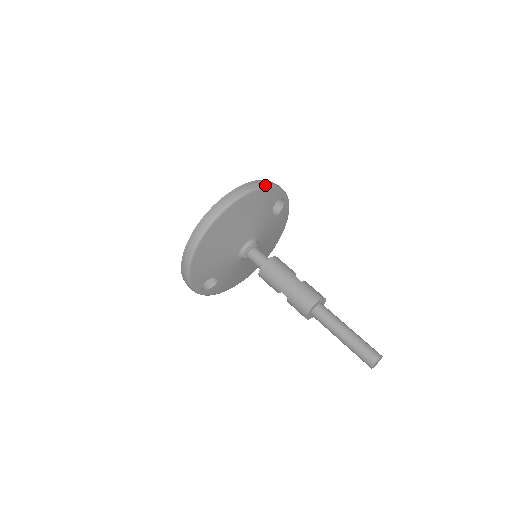
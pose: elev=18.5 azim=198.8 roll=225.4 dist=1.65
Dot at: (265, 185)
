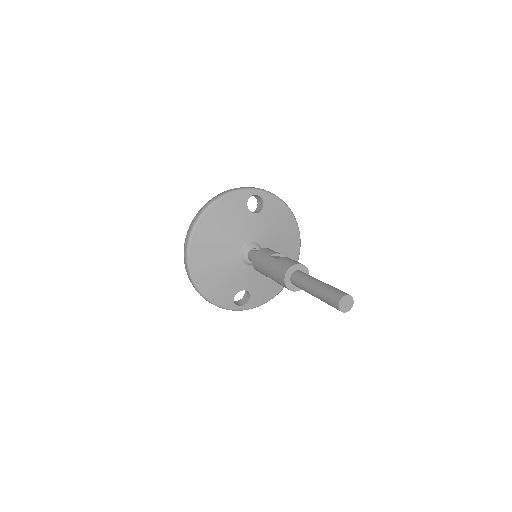
Dot at: (219, 197)
